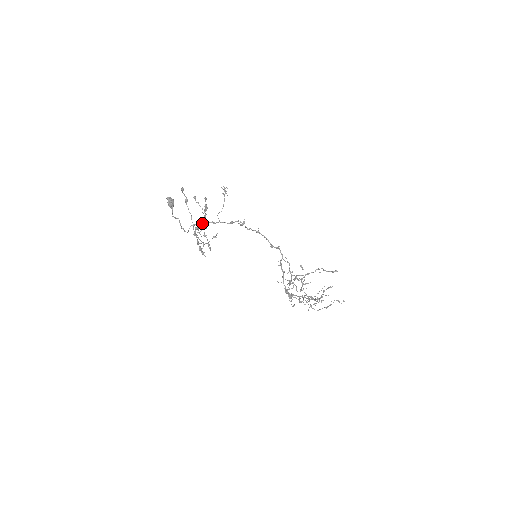
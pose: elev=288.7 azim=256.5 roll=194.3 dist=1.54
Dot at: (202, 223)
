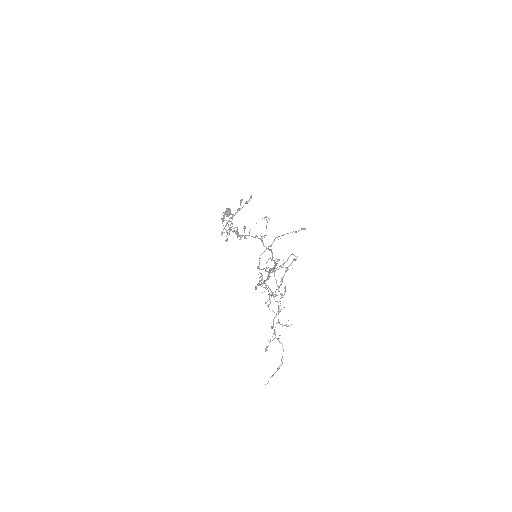
Dot at: (237, 228)
